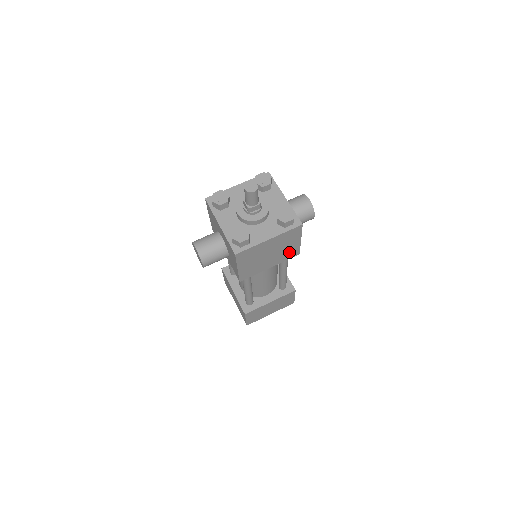
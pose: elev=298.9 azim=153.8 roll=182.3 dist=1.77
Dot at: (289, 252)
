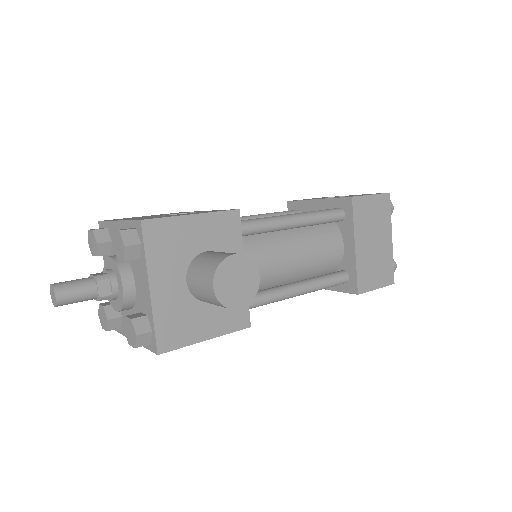
Dot at: occluded
